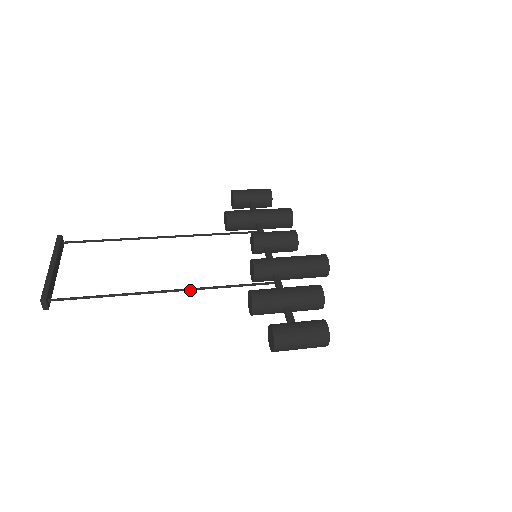
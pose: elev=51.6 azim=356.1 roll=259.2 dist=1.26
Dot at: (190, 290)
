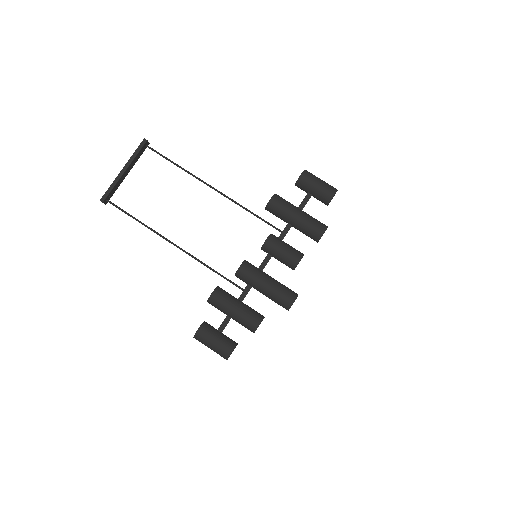
Dot at: (188, 254)
